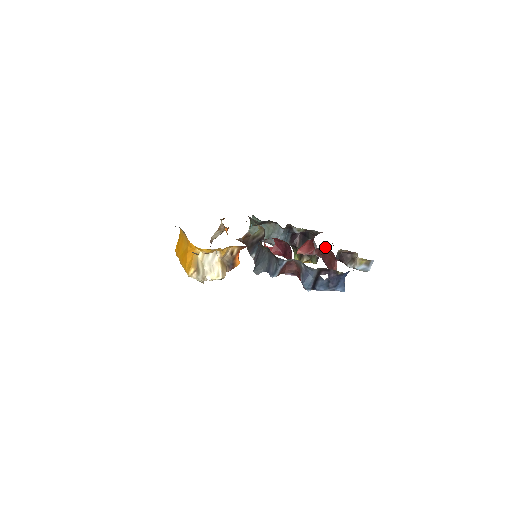
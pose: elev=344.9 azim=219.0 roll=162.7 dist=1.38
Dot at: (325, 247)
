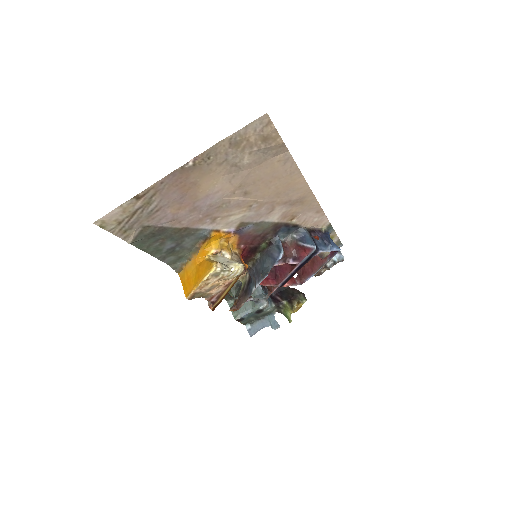
Dot at: (301, 270)
